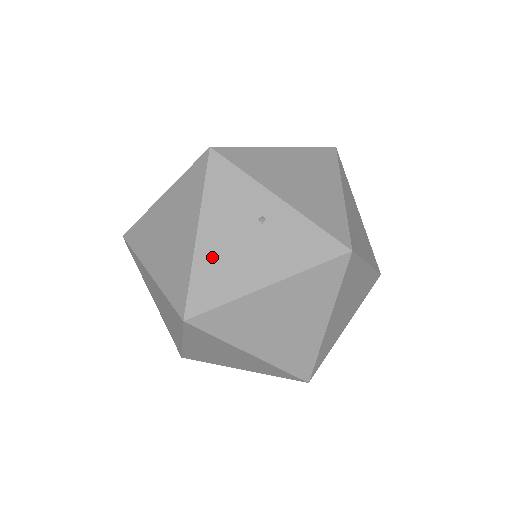
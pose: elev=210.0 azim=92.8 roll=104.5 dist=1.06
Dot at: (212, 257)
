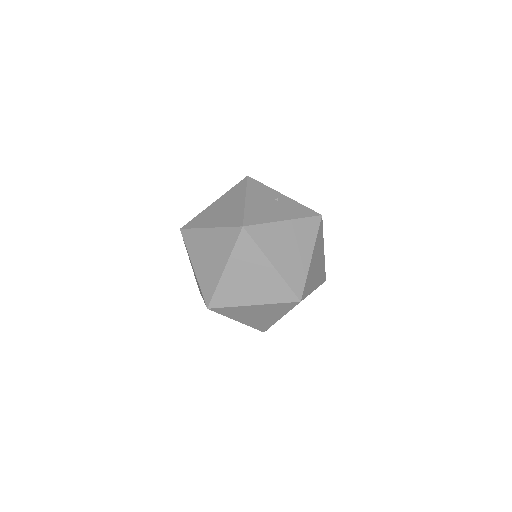
Dot at: (254, 208)
